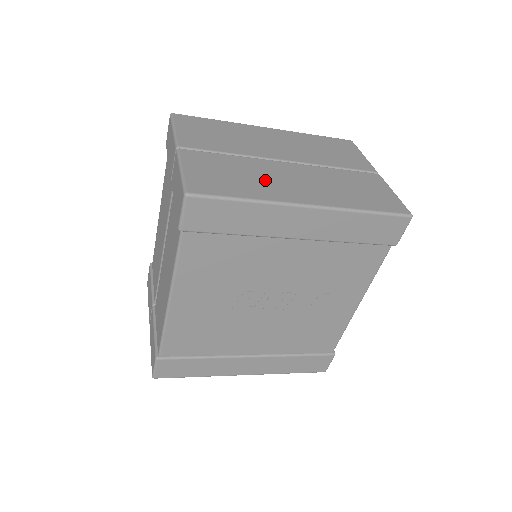
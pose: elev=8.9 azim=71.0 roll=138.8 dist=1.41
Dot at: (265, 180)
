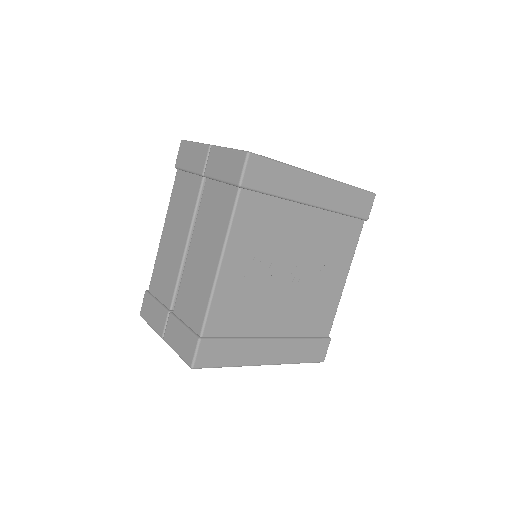
Dot at: occluded
